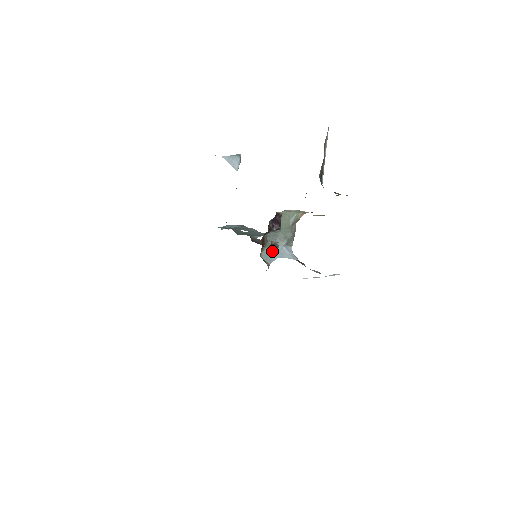
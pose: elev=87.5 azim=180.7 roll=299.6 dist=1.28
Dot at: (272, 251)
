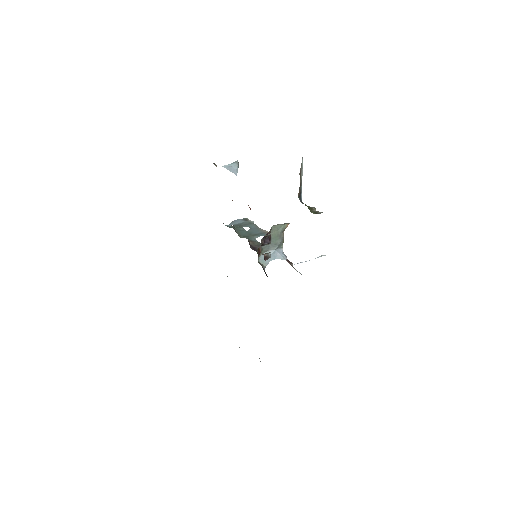
Dot at: occluded
